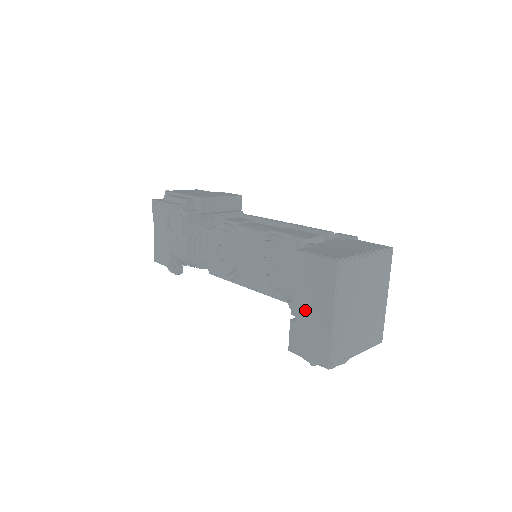
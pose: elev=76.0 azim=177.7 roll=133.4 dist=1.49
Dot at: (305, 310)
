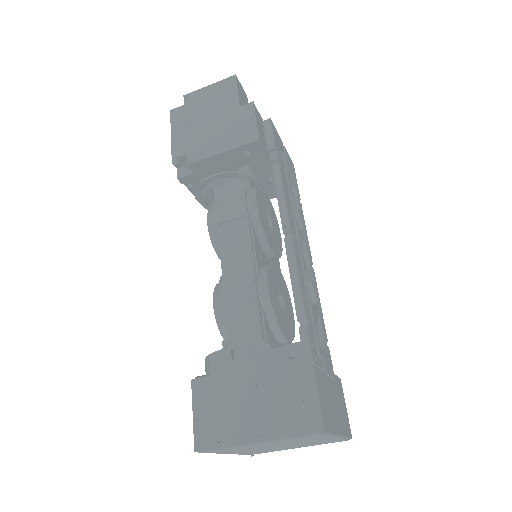
Dot at: occluded
